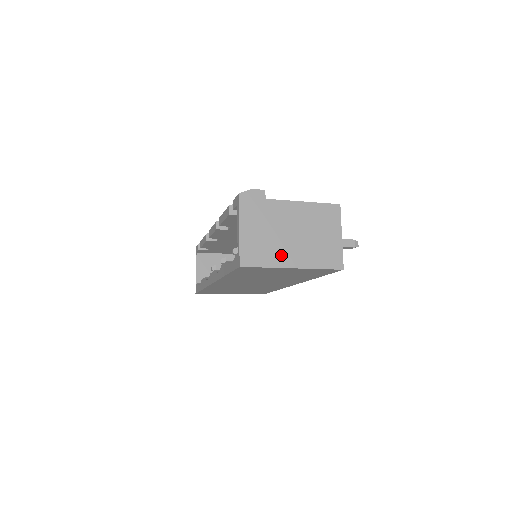
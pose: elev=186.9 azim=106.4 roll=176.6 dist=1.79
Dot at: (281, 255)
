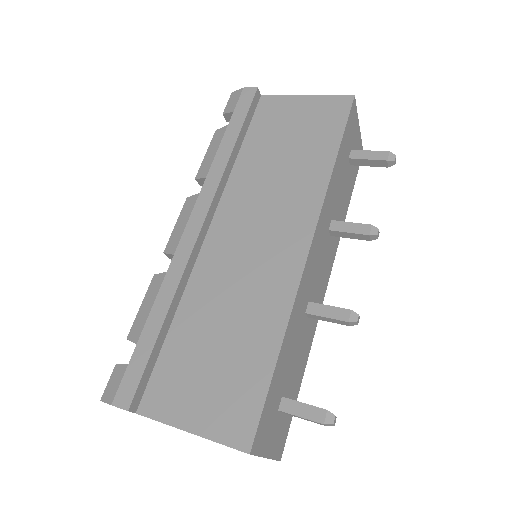
Dot at: occluded
